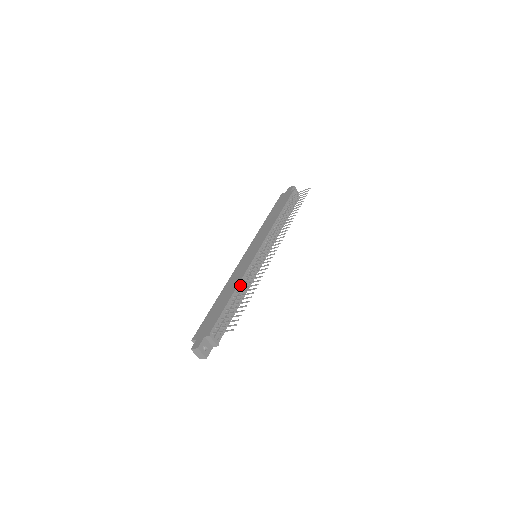
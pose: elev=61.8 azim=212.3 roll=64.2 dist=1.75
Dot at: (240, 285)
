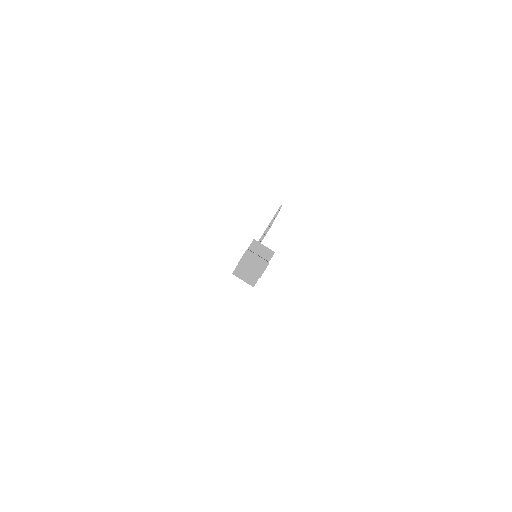
Dot at: occluded
